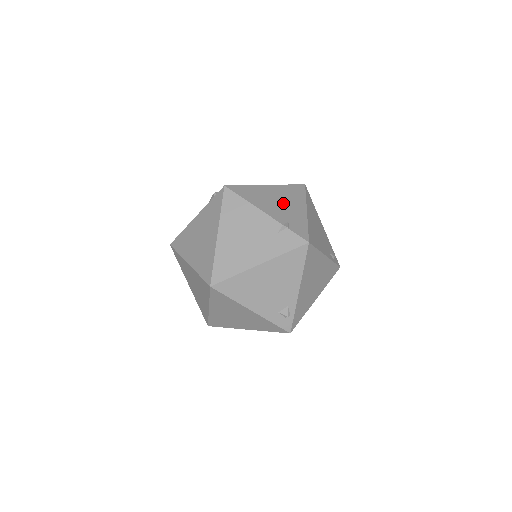
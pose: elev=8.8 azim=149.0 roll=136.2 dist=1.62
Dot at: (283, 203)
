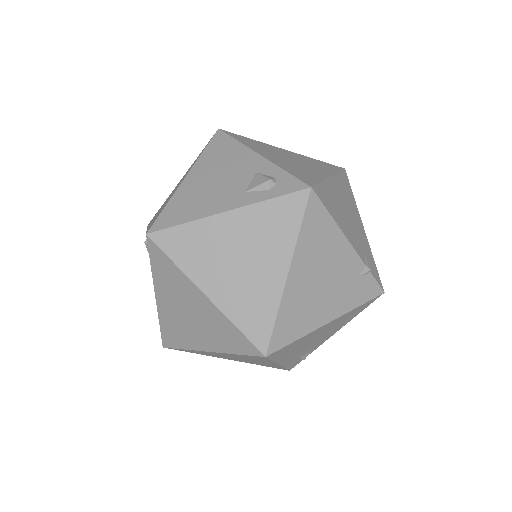
Dot at: (351, 216)
